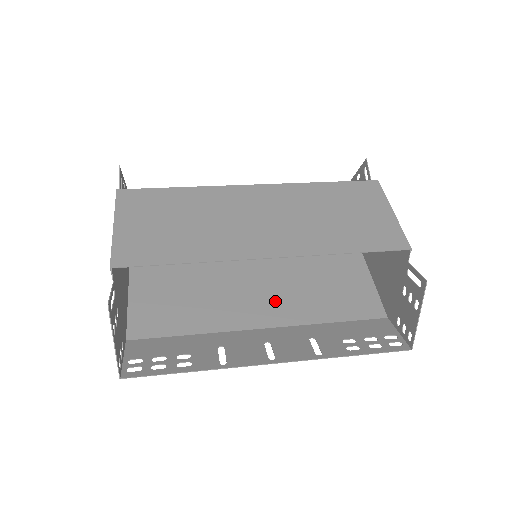
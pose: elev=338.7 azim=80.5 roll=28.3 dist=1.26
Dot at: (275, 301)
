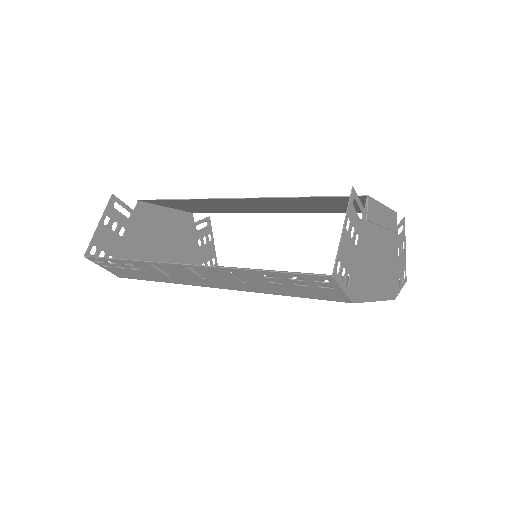
Dot at: occluded
